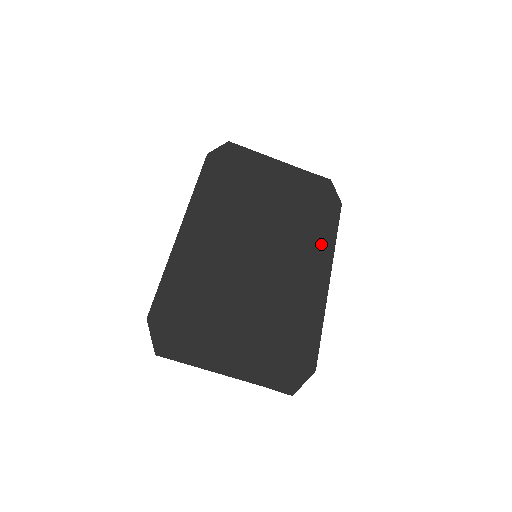
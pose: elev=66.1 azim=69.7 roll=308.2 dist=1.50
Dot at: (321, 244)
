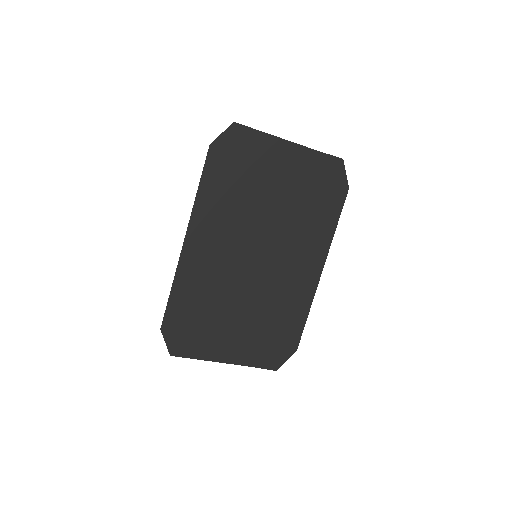
Dot at: (319, 238)
